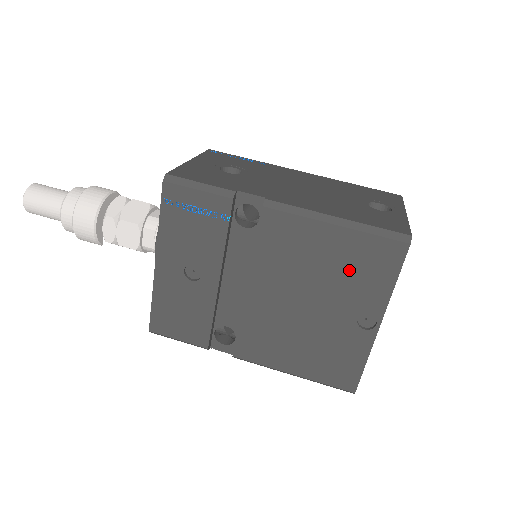
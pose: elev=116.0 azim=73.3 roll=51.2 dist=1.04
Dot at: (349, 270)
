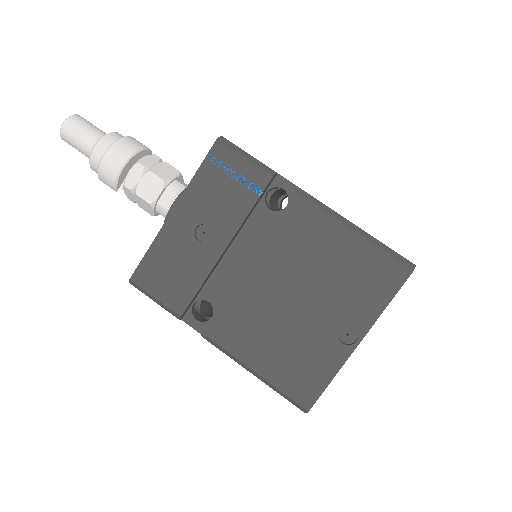
Dot at: (350, 278)
